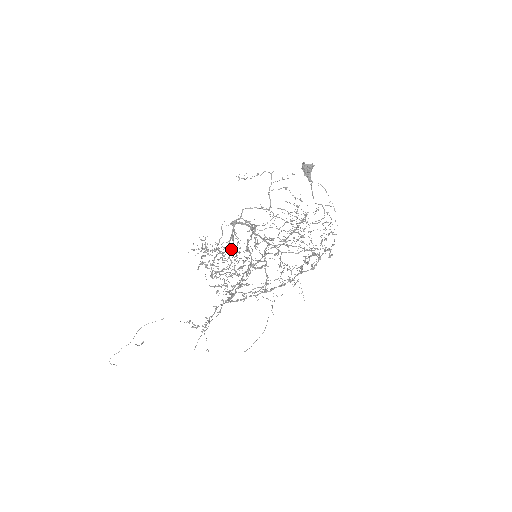
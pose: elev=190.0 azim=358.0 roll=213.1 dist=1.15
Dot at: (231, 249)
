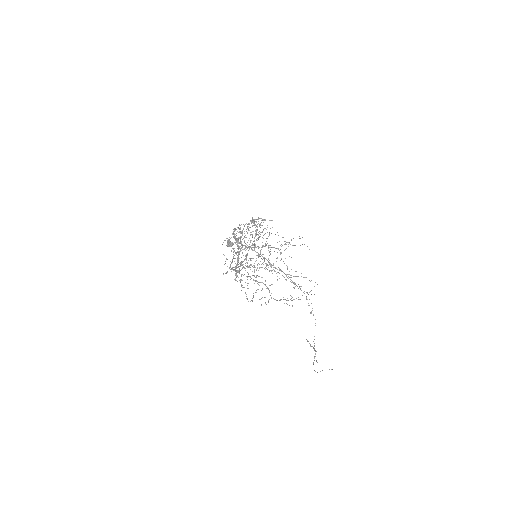
Dot at: occluded
